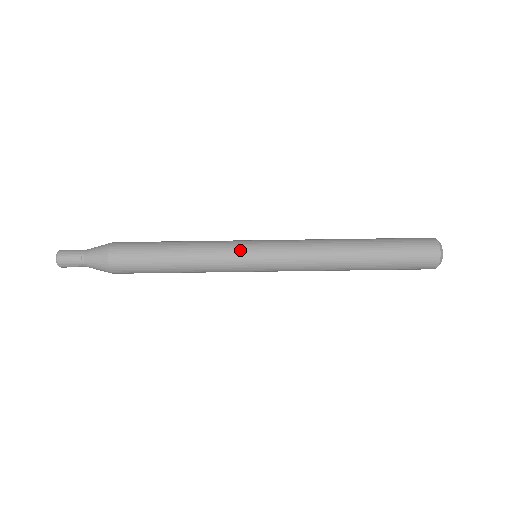
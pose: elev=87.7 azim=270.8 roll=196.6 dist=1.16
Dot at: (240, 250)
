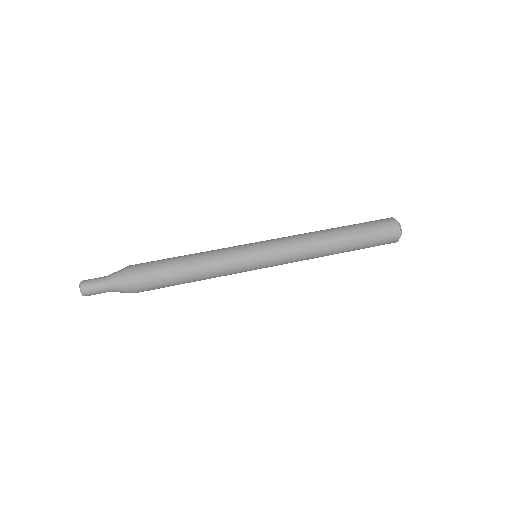
Dot at: (240, 245)
